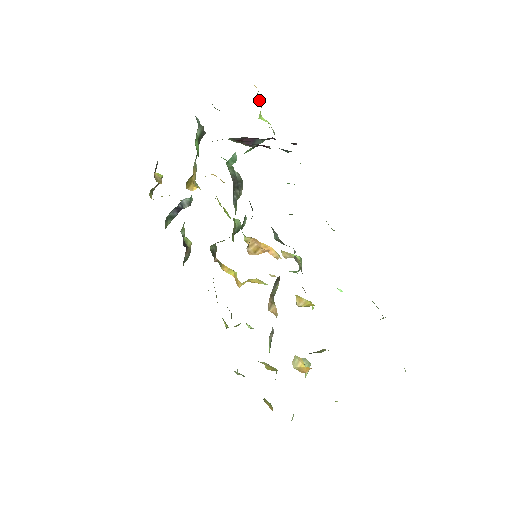
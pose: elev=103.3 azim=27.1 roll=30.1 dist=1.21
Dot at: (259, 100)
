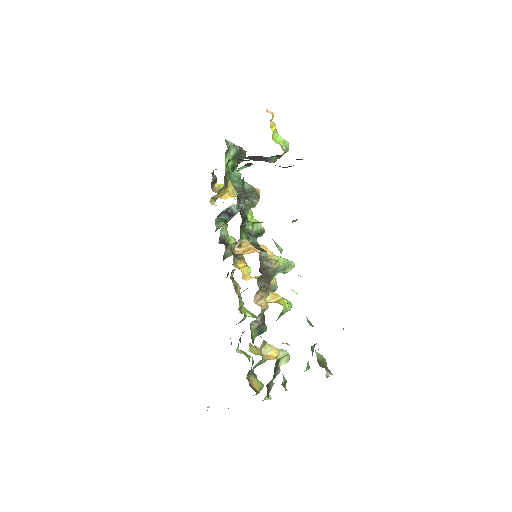
Dot at: (271, 123)
